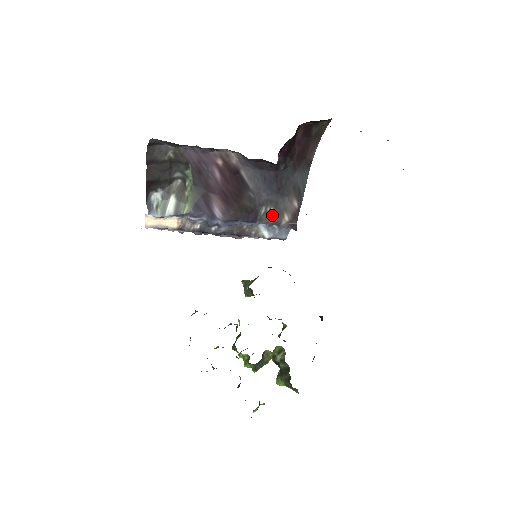
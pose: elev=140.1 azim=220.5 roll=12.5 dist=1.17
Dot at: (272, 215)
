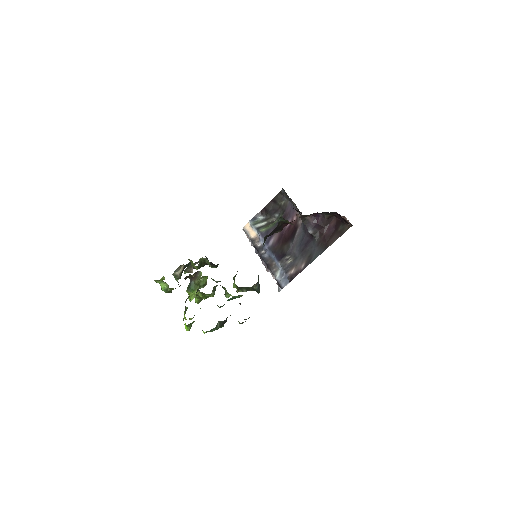
Dot at: (289, 263)
